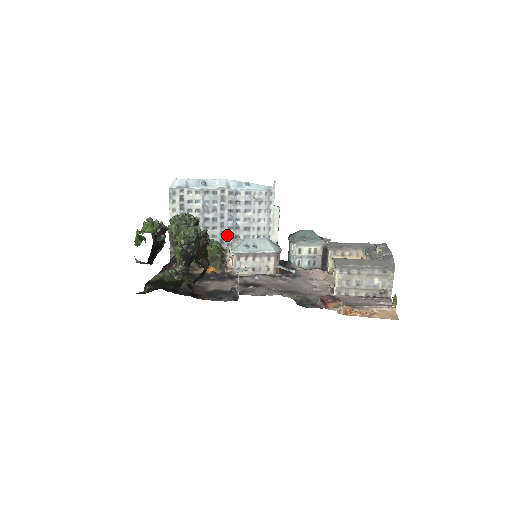
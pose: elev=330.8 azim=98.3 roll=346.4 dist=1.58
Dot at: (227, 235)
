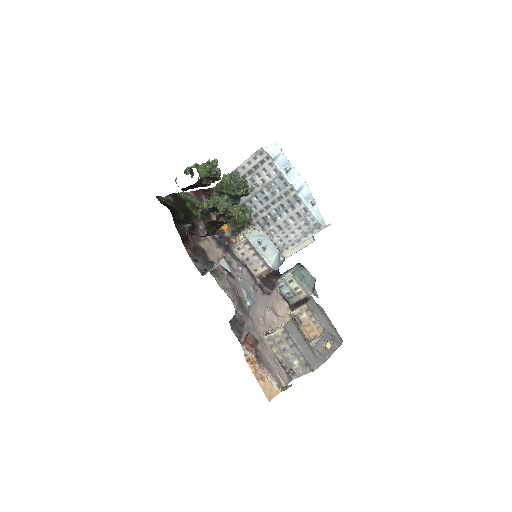
Dot at: (264, 216)
